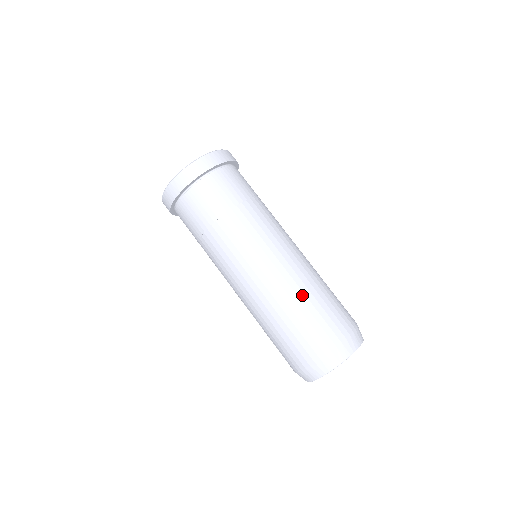
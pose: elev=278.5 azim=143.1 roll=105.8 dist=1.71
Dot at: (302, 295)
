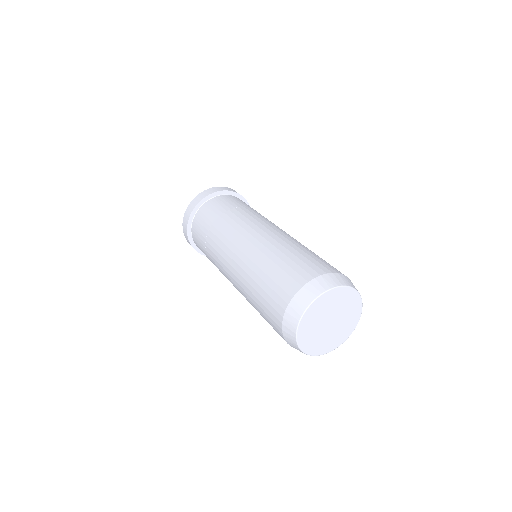
Dot at: (271, 255)
